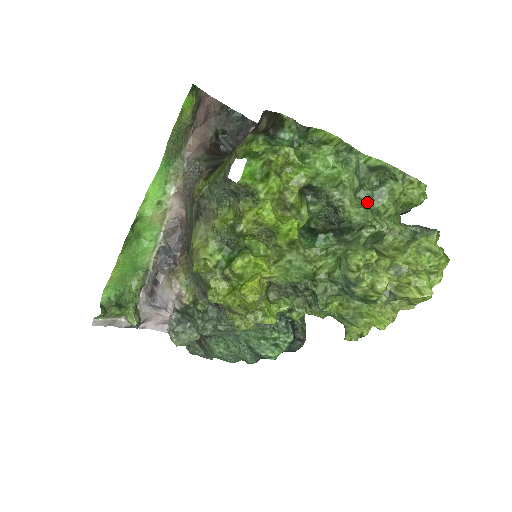
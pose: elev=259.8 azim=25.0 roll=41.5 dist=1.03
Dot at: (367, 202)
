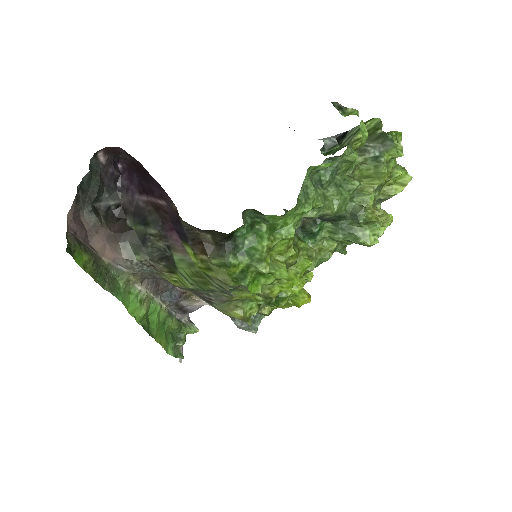
Dot at: (333, 186)
